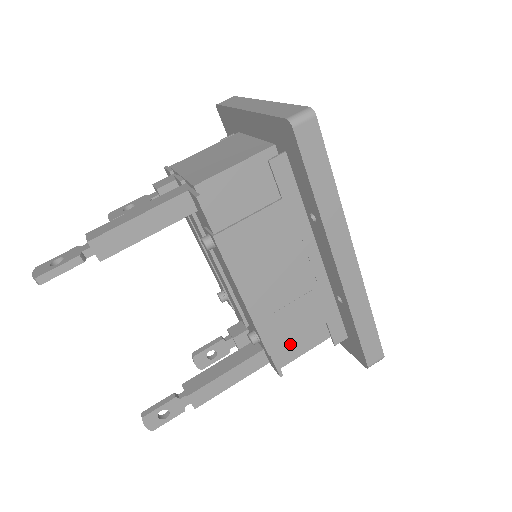
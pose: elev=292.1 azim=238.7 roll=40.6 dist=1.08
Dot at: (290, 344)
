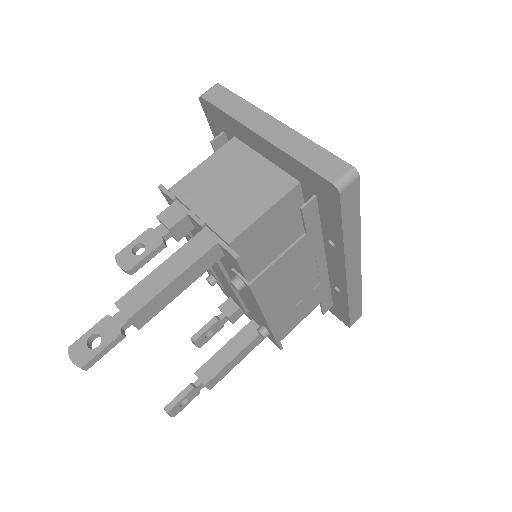
Dot at: occluded
